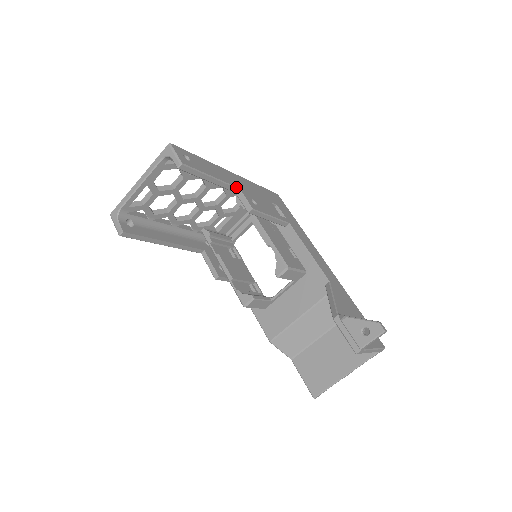
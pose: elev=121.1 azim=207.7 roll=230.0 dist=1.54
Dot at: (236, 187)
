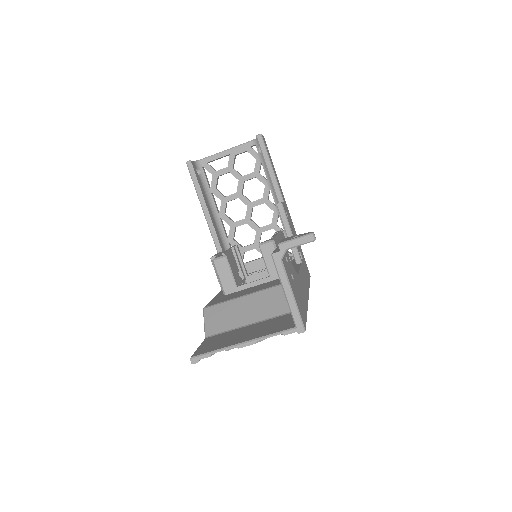
Dot at: (282, 198)
